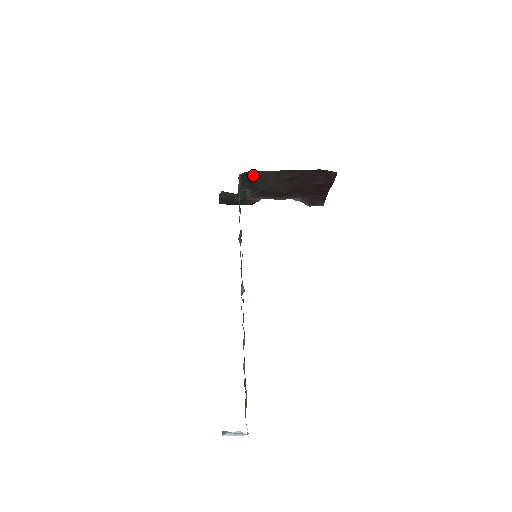
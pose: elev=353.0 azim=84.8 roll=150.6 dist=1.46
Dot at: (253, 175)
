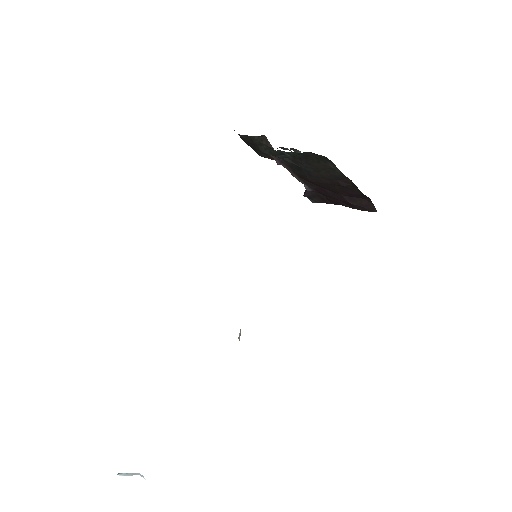
Dot at: (322, 159)
